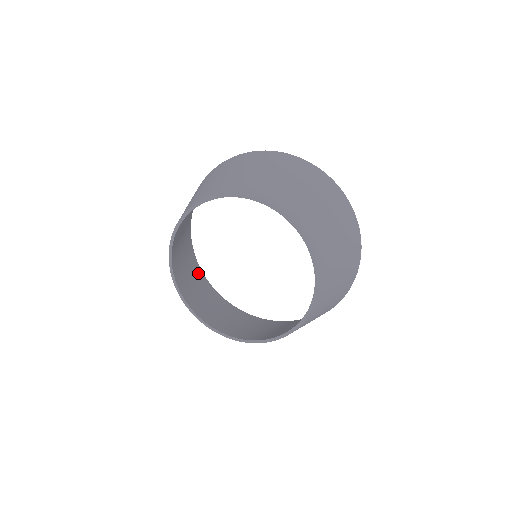
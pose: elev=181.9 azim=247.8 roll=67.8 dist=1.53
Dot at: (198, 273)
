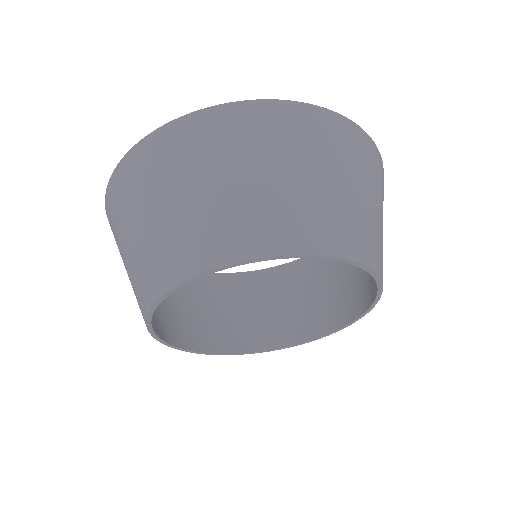
Dot at: occluded
